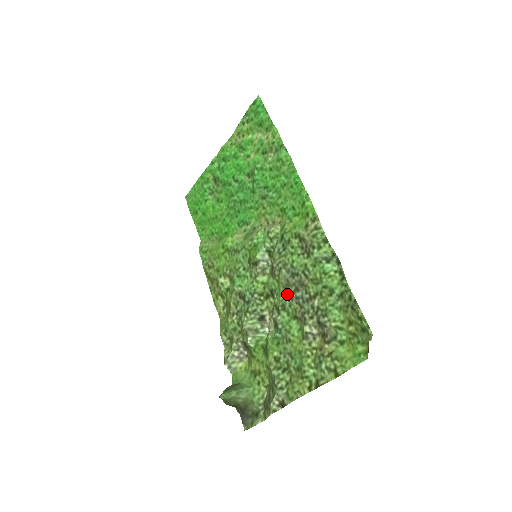
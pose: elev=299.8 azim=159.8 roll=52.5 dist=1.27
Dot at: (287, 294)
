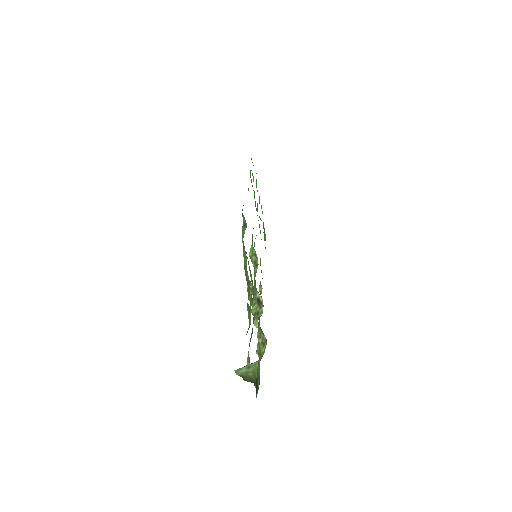
Dot at: occluded
